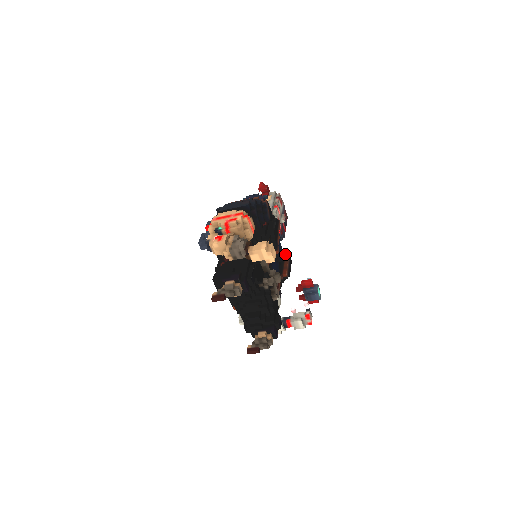
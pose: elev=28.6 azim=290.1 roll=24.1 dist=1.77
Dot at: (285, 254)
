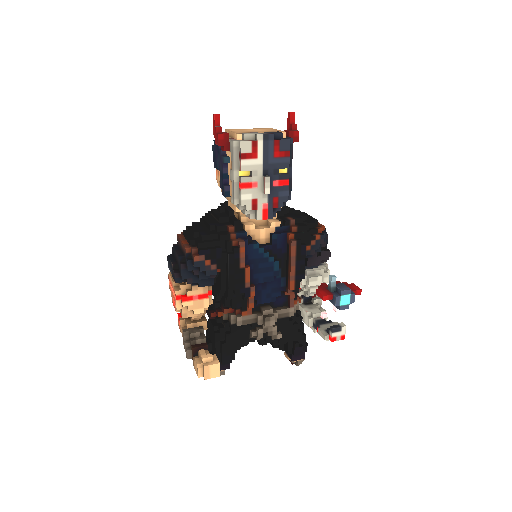
Dot at: (288, 246)
